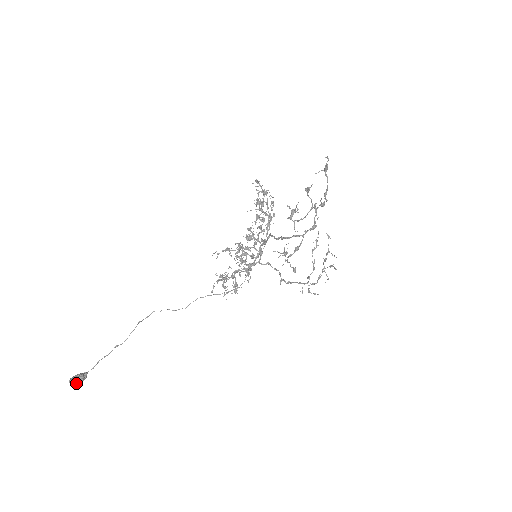
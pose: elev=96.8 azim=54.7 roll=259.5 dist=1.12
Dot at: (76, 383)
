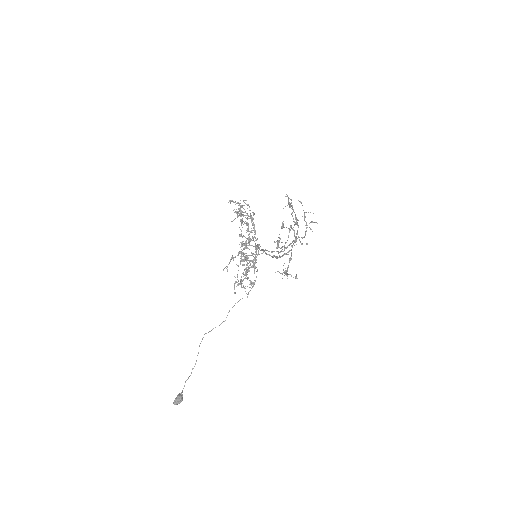
Dot at: (179, 403)
